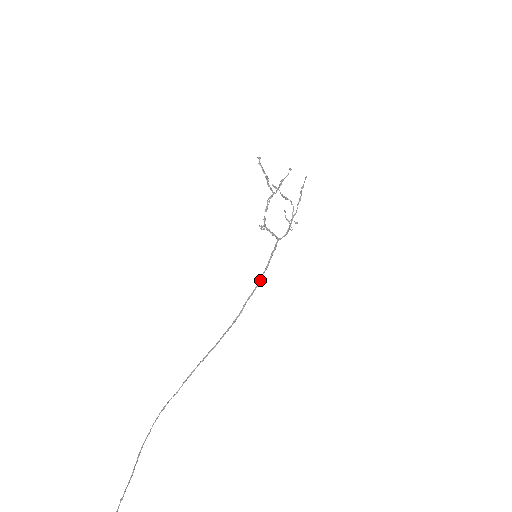
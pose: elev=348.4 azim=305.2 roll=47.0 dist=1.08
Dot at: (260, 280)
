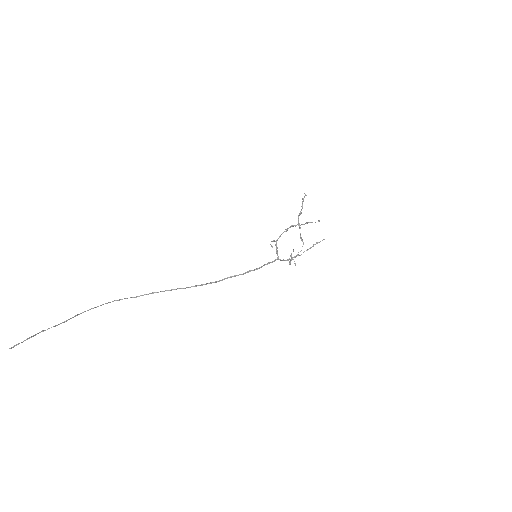
Dot at: (247, 272)
